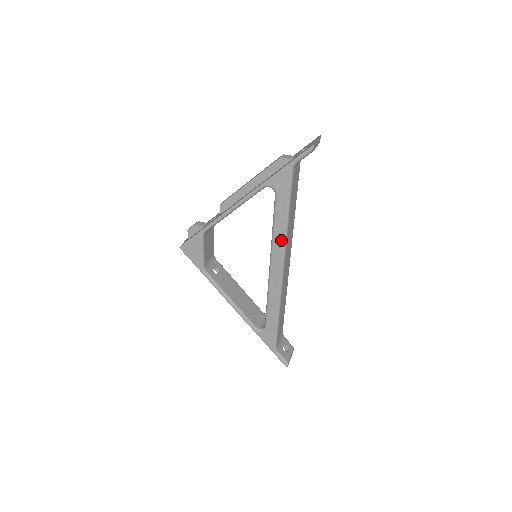
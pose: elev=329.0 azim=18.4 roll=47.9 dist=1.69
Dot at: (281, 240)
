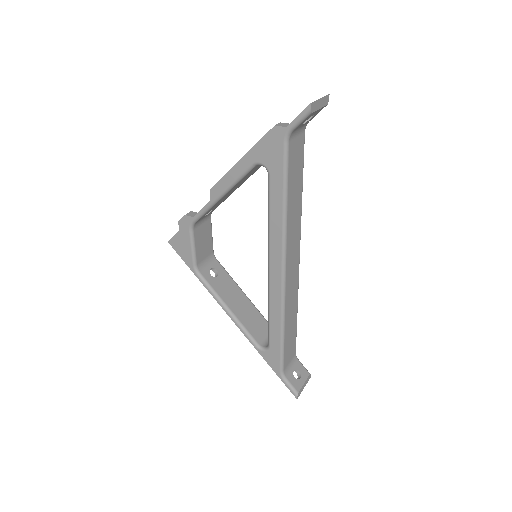
Dot at: (279, 235)
